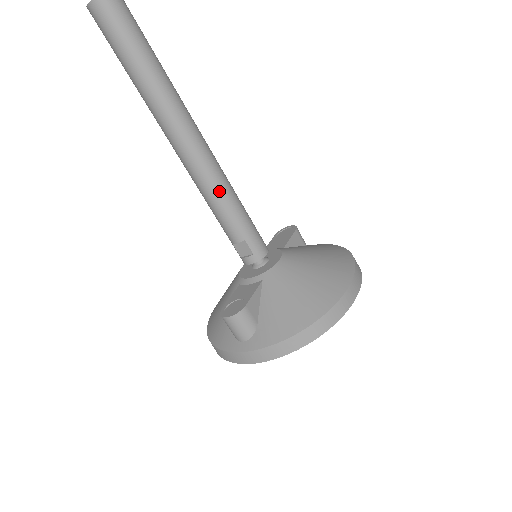
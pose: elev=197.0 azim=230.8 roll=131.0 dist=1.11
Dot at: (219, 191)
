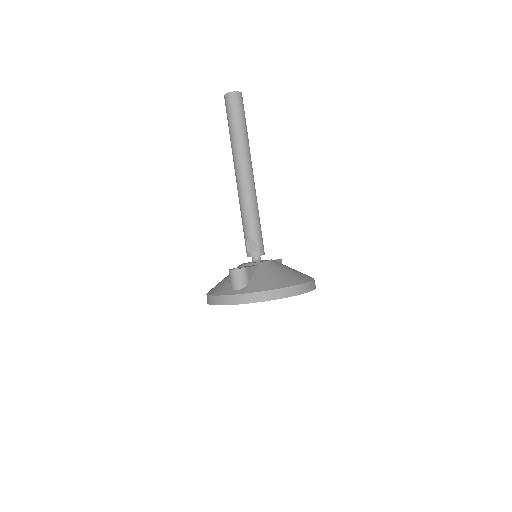
Dot at: (252, 206)
